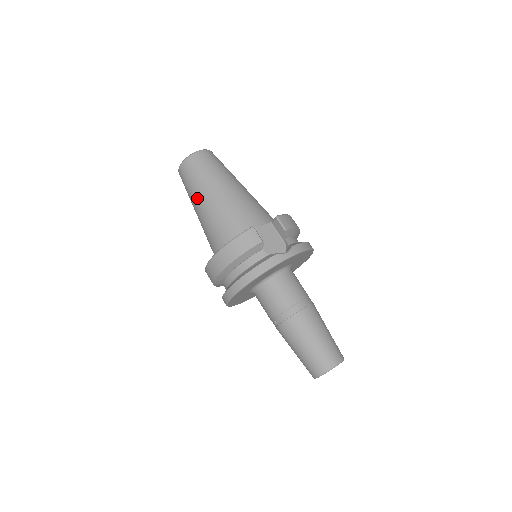
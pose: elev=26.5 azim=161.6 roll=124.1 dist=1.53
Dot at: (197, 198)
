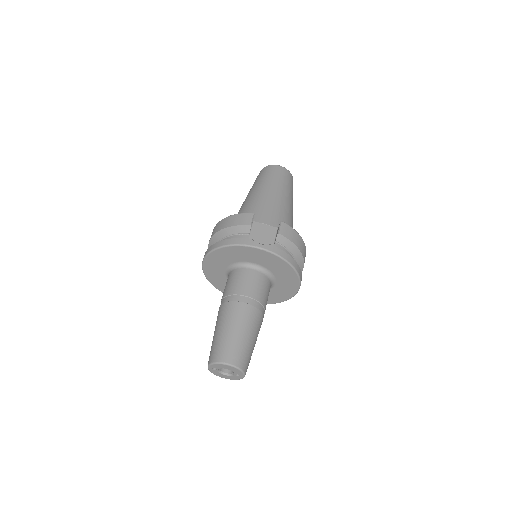
Dot at: (249, 192)
